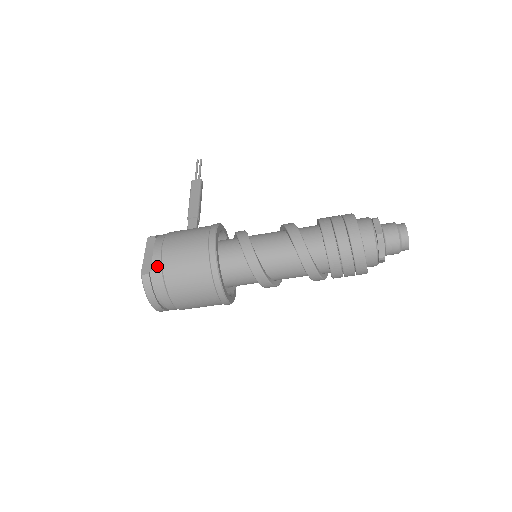
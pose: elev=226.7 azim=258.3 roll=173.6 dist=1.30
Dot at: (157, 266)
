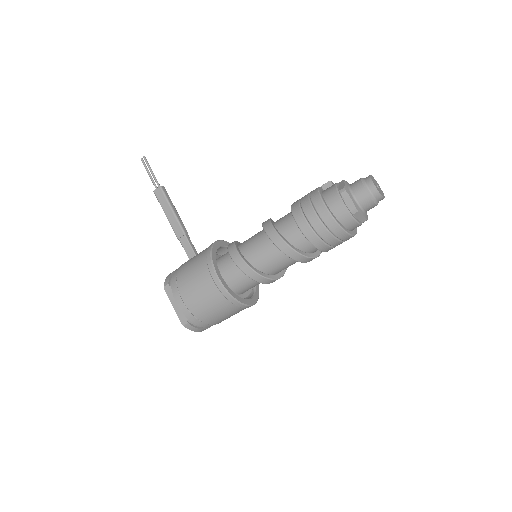
Dot at: (190, 316)
